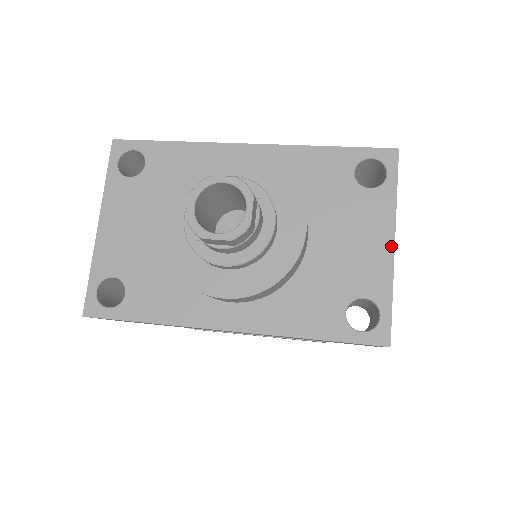
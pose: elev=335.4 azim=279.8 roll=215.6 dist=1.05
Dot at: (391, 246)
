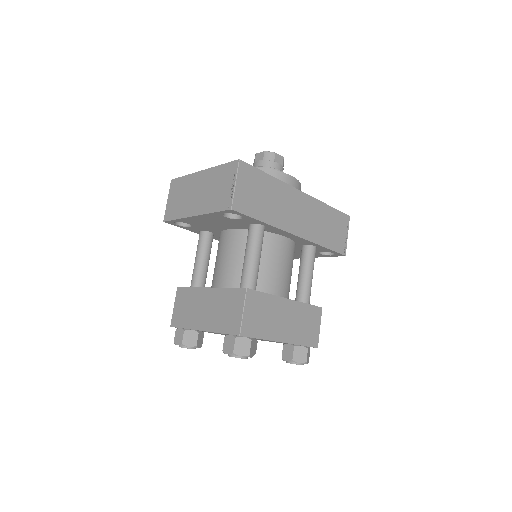
Dot at: occluded
